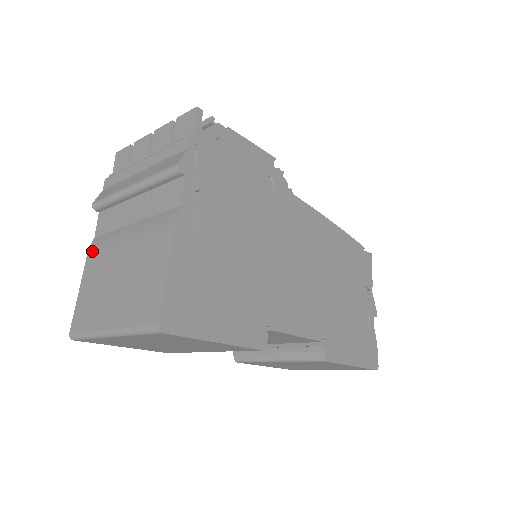
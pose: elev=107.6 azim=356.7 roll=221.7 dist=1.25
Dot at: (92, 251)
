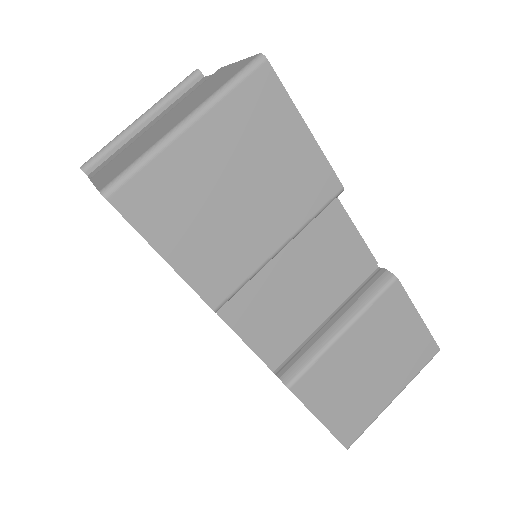
Dot at: (98, 171)
